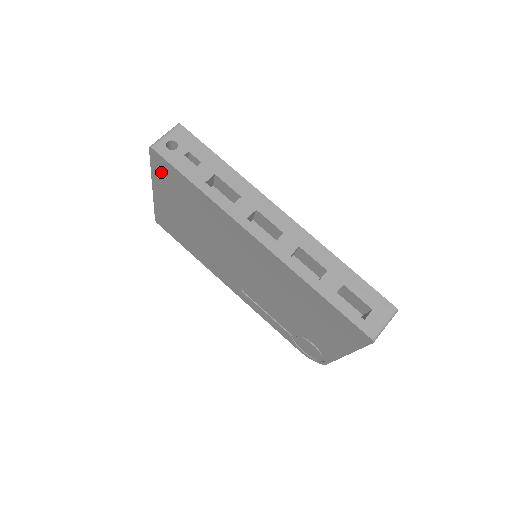
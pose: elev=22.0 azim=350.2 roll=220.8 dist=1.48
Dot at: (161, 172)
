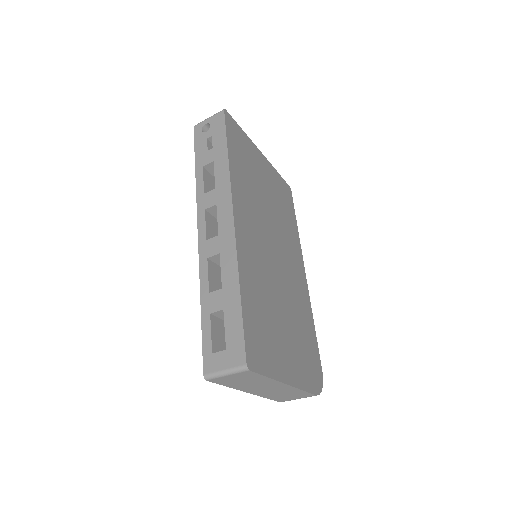
Dot at: occluded
